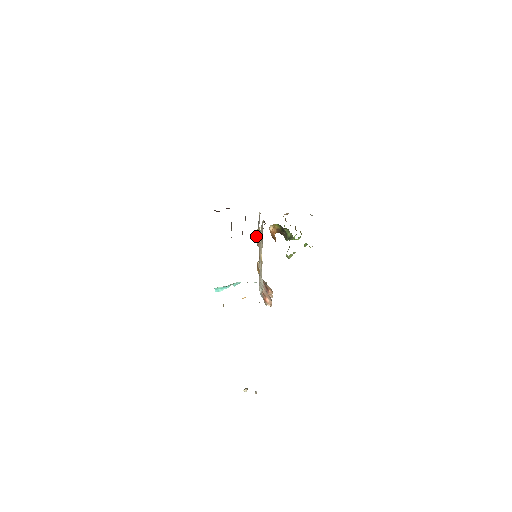
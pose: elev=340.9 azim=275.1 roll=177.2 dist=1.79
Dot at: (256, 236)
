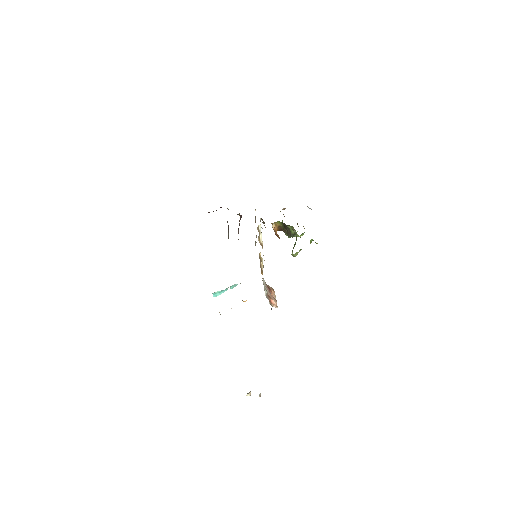
Dot at: (258, 236)
